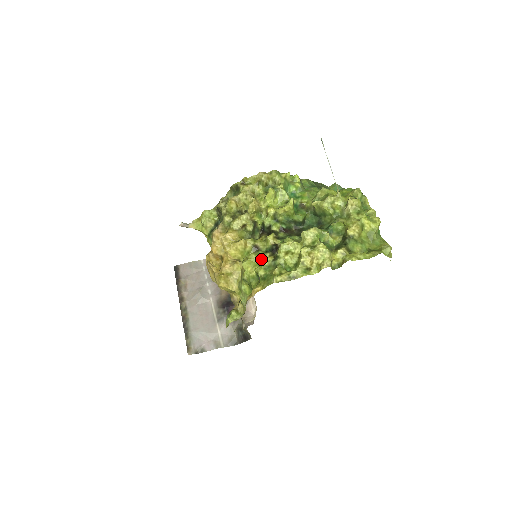
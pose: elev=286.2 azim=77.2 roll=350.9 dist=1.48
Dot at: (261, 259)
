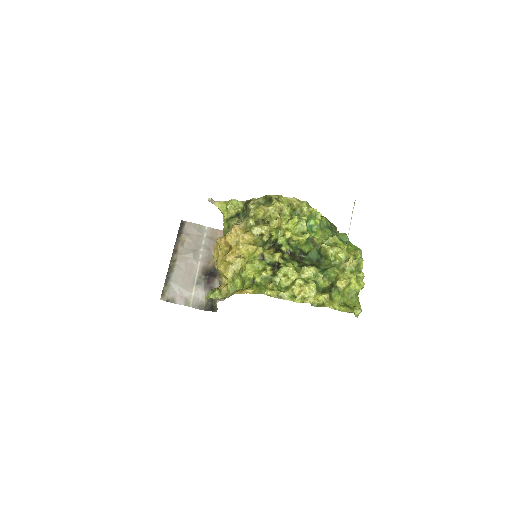
Dot at: (262, 268)
